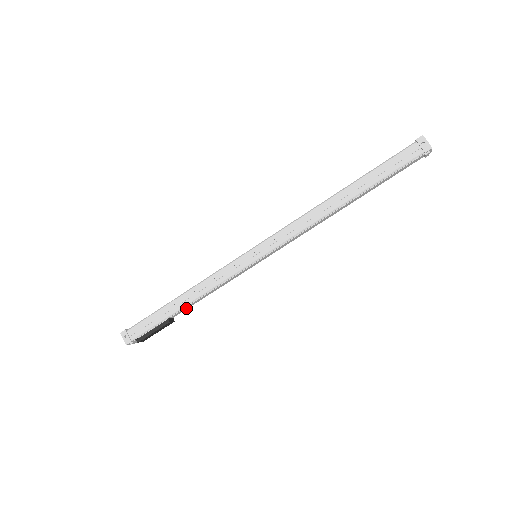
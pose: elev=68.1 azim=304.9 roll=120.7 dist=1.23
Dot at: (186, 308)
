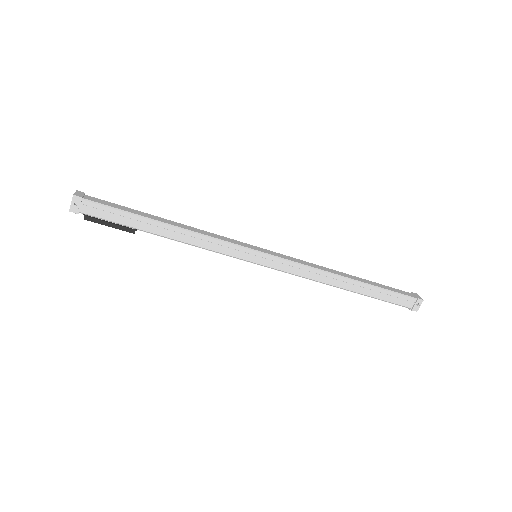
Dot at: occluded
